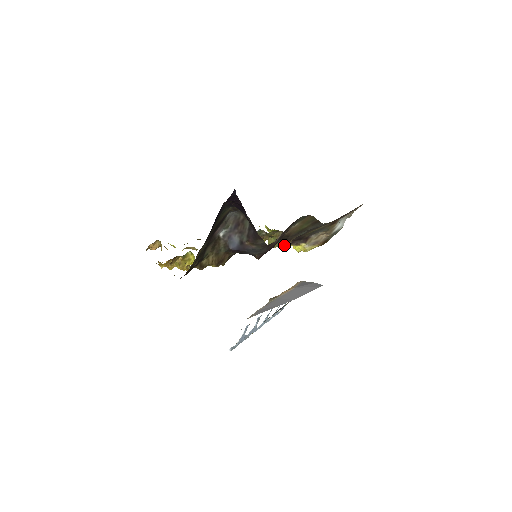
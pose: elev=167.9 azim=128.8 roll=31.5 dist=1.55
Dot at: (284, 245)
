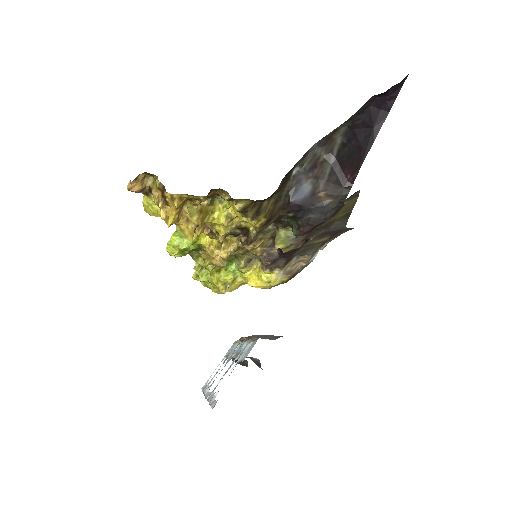
Dot at: (296, 245)
